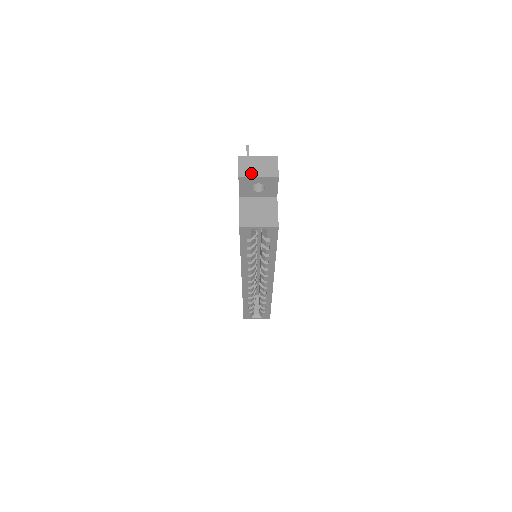
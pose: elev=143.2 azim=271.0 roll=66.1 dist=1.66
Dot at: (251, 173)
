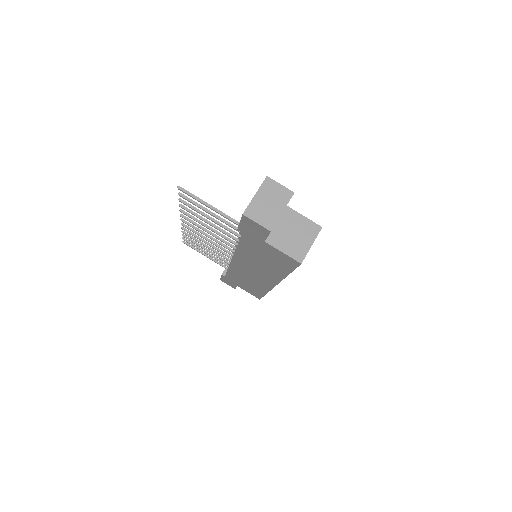
Dot at: (273, 216)
